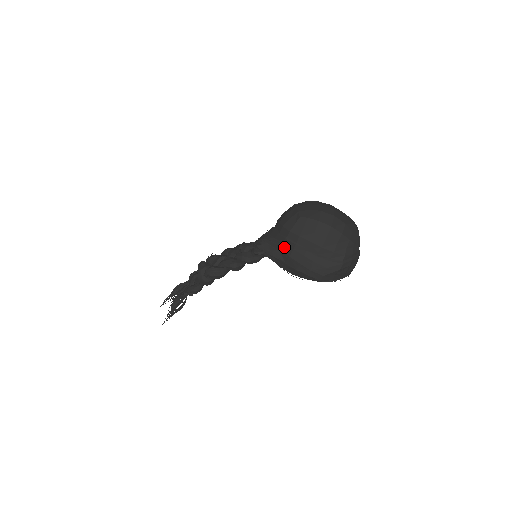
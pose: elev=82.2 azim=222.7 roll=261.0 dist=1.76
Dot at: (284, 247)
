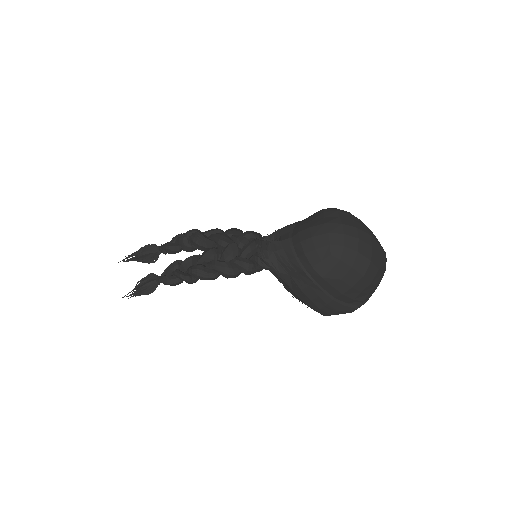
Dot at: (298, 277)
